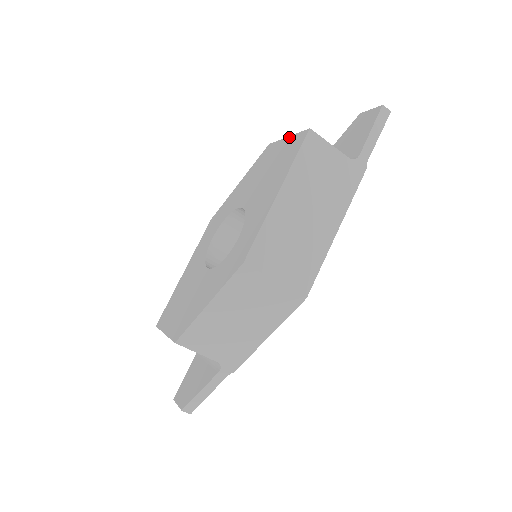
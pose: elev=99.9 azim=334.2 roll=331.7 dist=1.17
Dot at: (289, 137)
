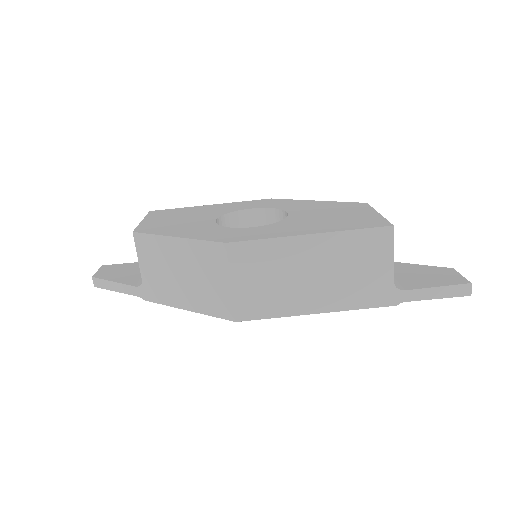
Dot at: (379, 214)
